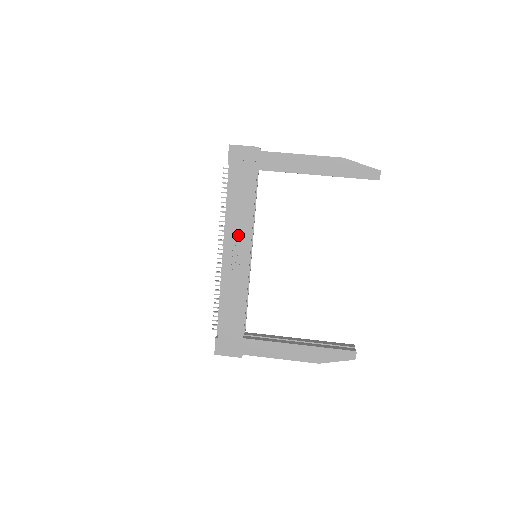
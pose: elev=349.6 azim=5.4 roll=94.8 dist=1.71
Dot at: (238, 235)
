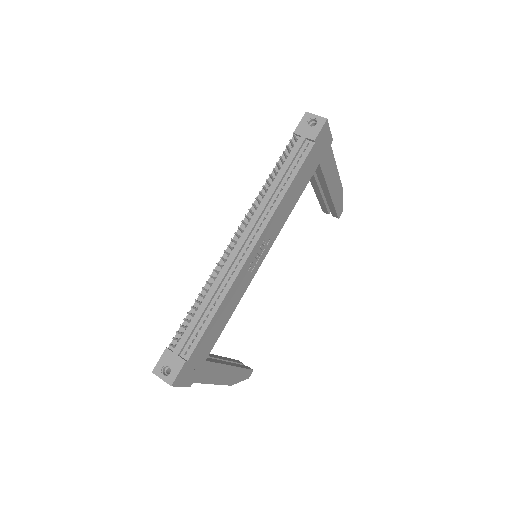
Dot at: (273, 229)
